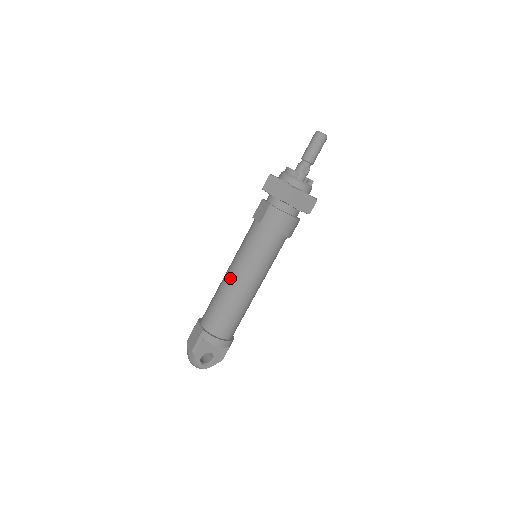
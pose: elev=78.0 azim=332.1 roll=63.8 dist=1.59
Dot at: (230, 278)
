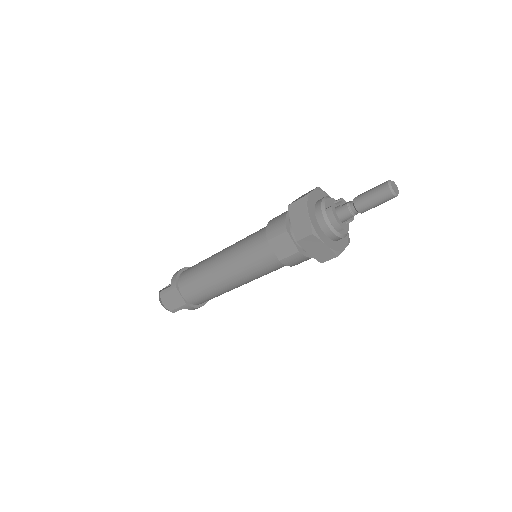
Dot at: (226, 281)
